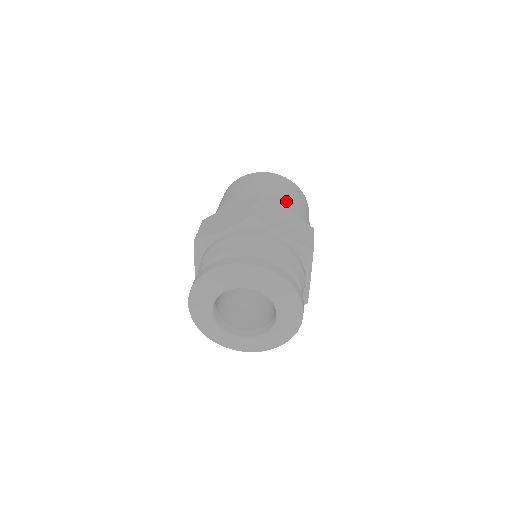
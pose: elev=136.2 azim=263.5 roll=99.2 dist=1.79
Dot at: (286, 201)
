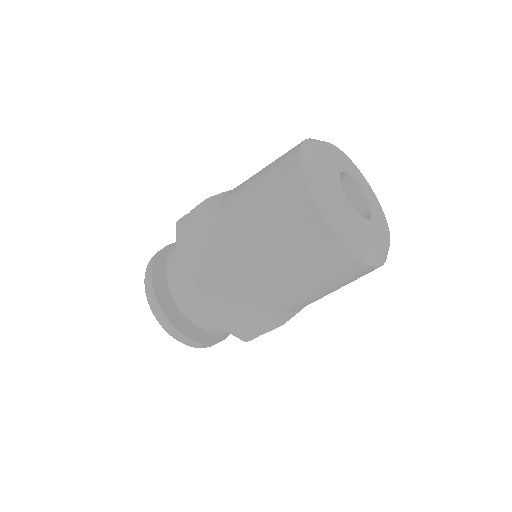
Dot at: (277, 285)
